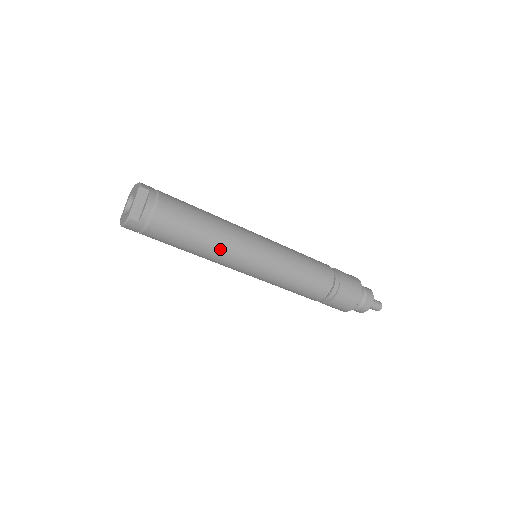
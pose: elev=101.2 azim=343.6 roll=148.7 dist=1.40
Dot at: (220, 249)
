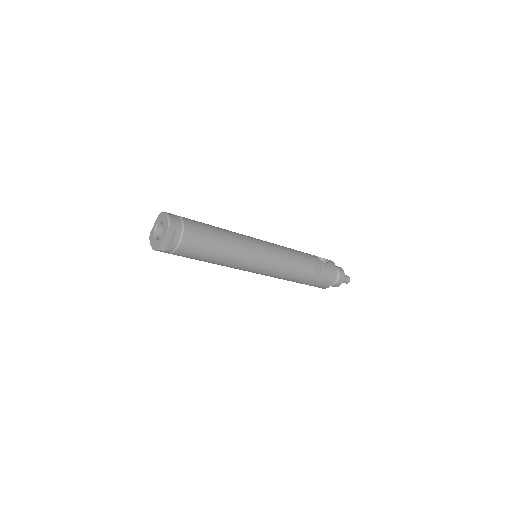
Dot at: (227, 264)
